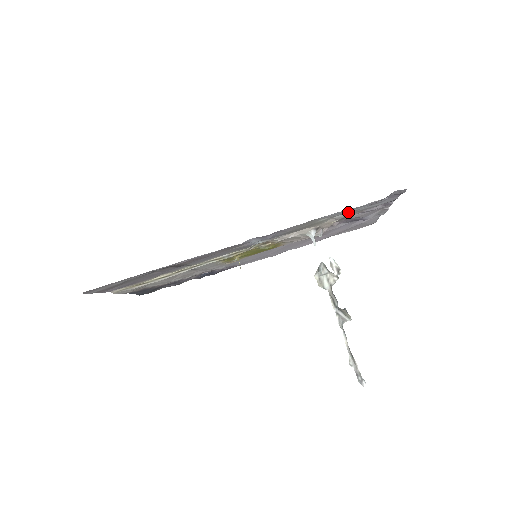
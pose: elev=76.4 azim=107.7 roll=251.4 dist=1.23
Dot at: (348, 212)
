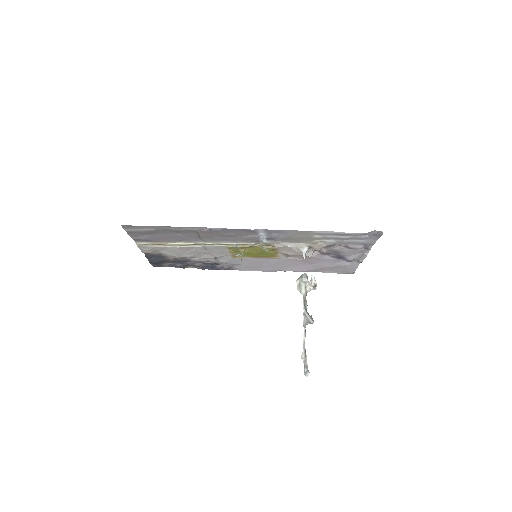
Dot at: (337, 238)
